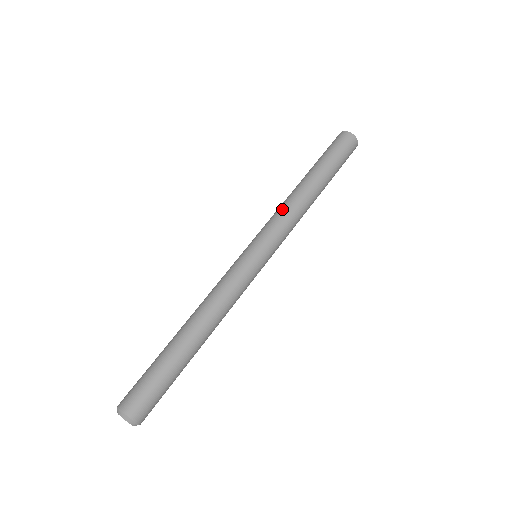
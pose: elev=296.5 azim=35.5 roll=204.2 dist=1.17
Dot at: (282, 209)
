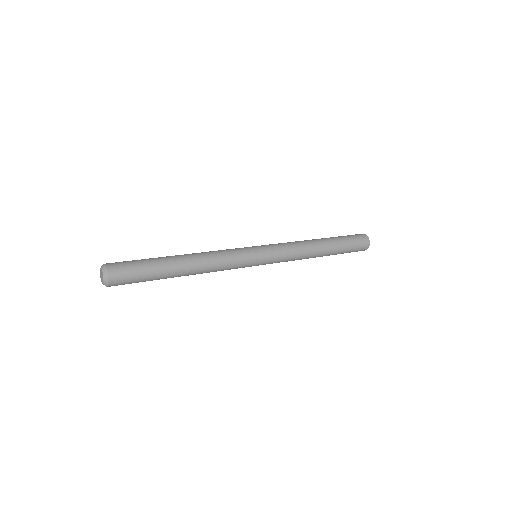
Dot at: occluded
